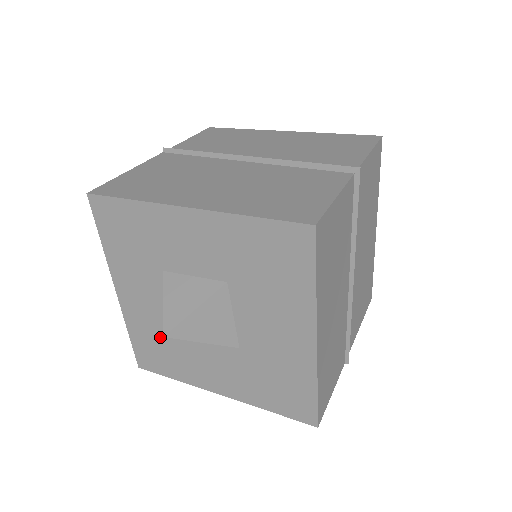
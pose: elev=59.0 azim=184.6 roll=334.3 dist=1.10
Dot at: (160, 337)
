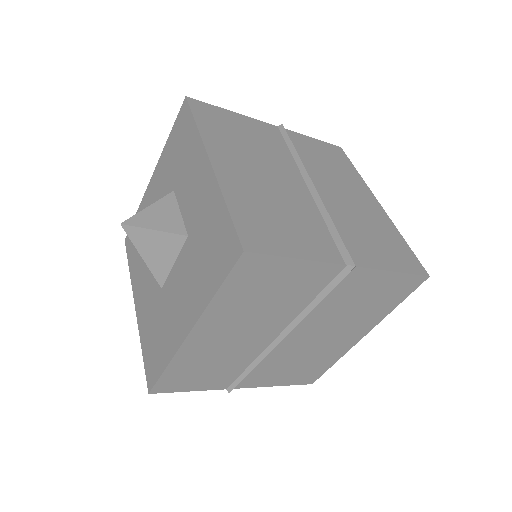
Dot at: occluded
